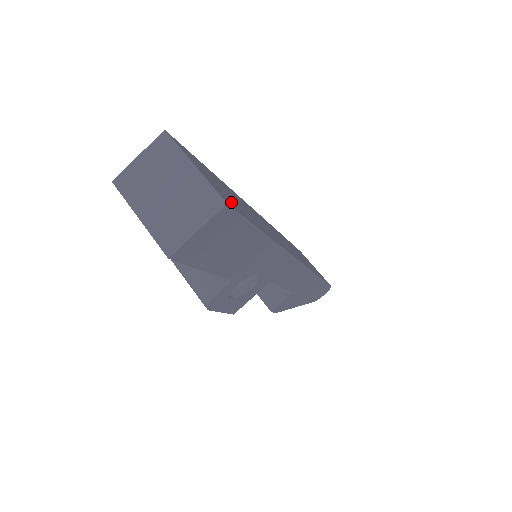
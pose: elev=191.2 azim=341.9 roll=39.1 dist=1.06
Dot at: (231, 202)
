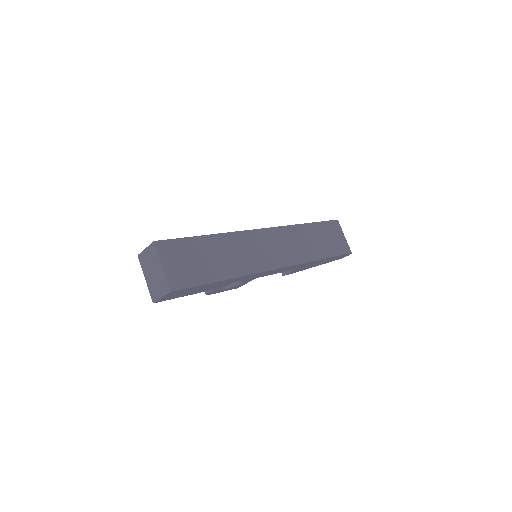
Dot at: (185, 278)
